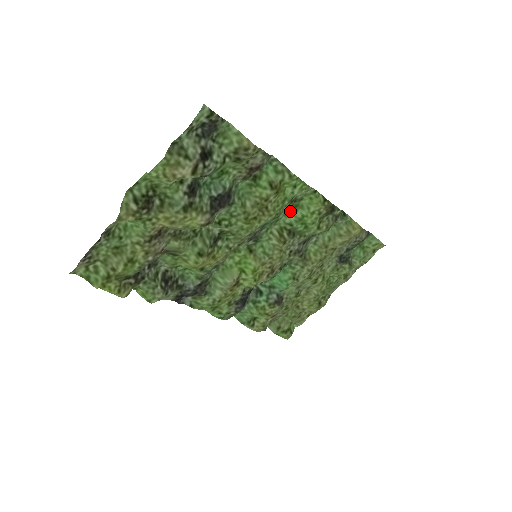
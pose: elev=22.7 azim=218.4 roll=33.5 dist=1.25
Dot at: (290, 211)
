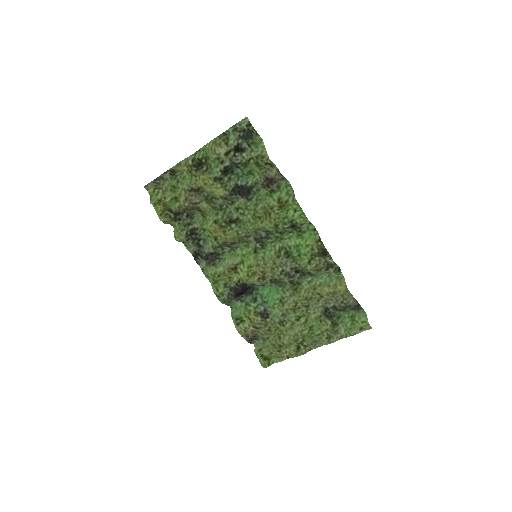
Dot at: (294, 237)
